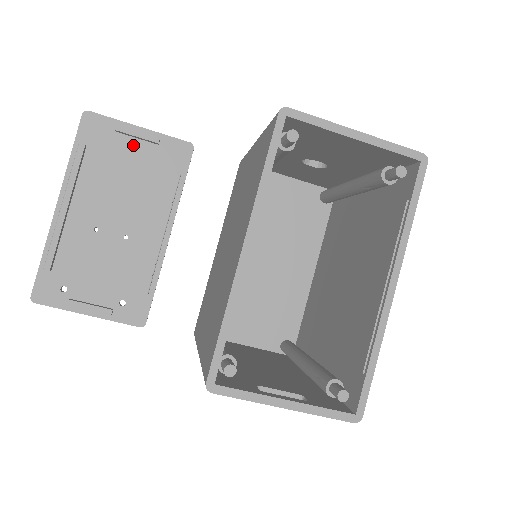
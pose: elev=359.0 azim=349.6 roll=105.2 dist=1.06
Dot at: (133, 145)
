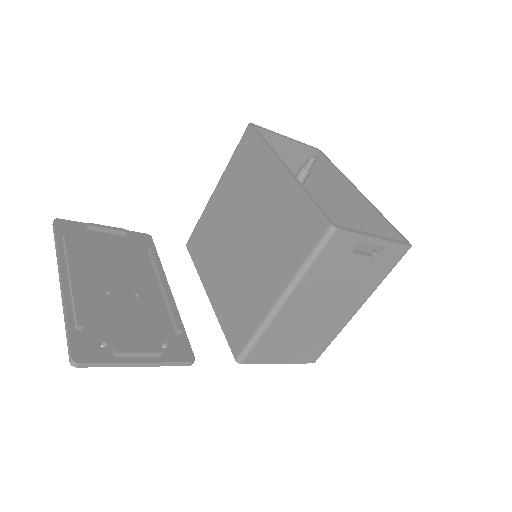
Dot at: (106, 237)
